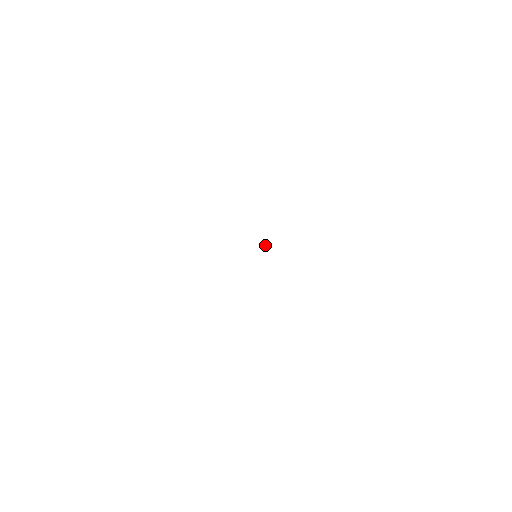
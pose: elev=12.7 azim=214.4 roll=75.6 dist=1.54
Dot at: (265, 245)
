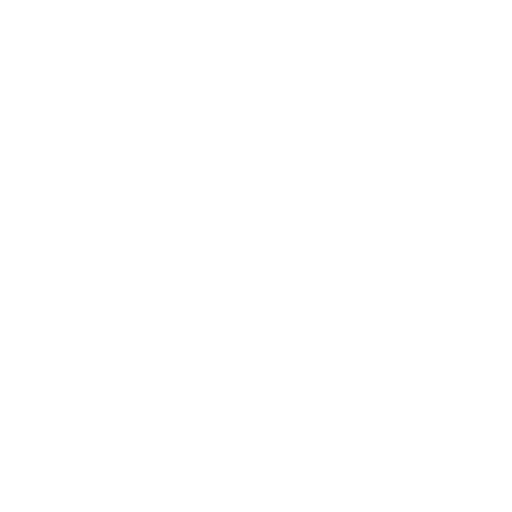
Dot at: (258, 244)
